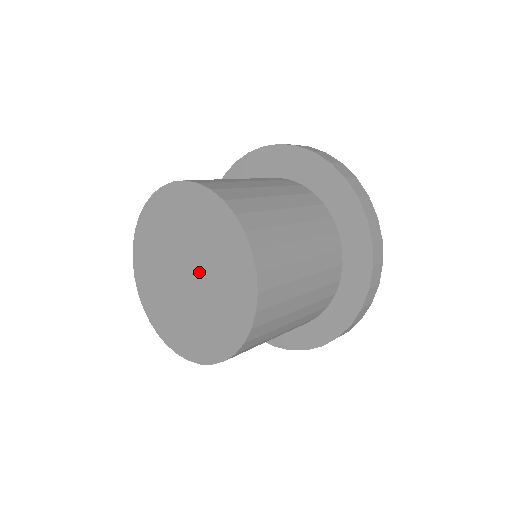
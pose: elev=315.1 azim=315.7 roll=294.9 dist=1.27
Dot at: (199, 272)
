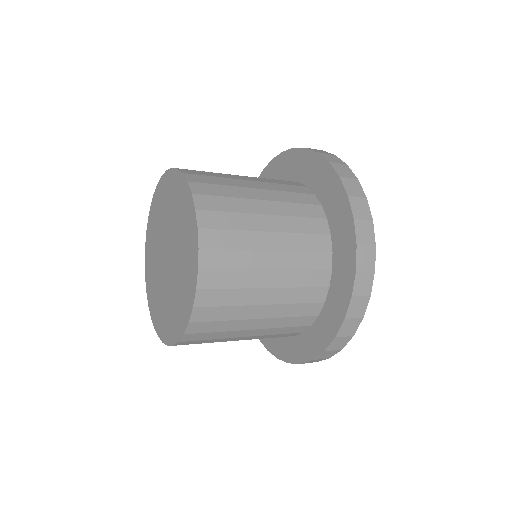
Dot at: (172, 253)
